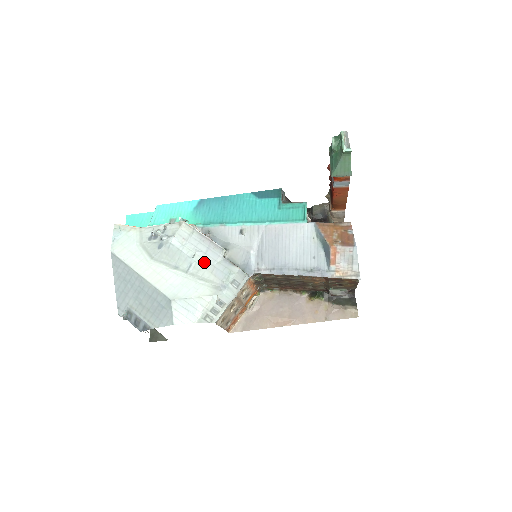
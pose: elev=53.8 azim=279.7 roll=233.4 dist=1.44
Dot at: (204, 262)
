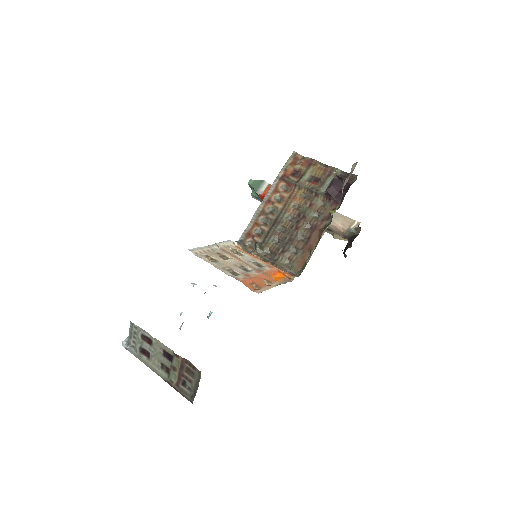
Dot at: occluded
